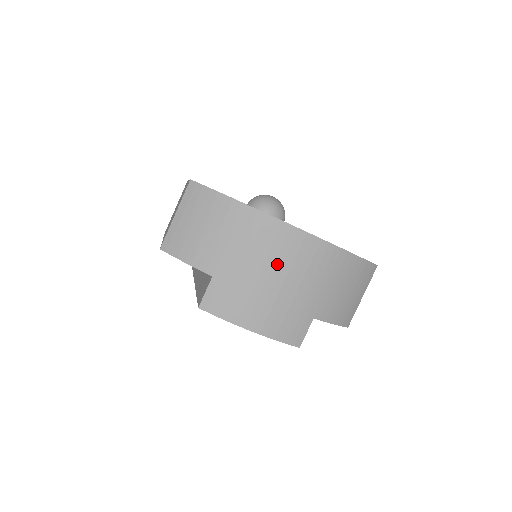
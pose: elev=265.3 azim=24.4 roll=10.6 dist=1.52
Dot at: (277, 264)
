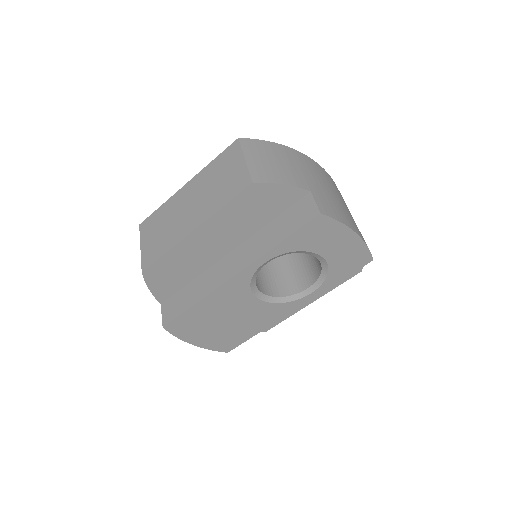
Dot at: (332, 188)
